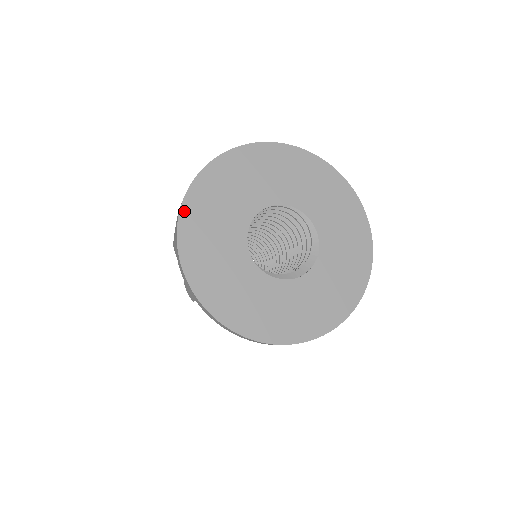
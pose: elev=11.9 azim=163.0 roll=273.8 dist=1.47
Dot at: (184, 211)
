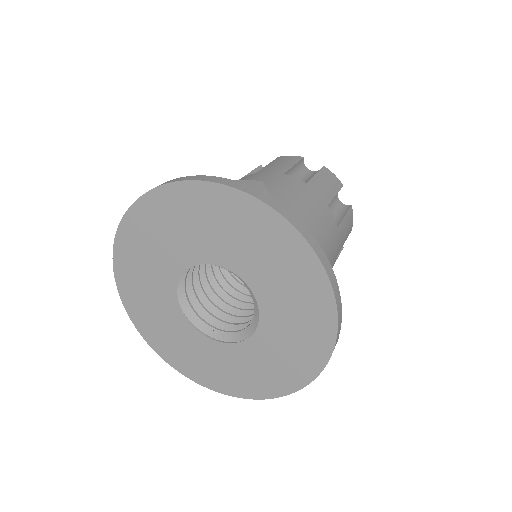
Dot at: (123, 226)
